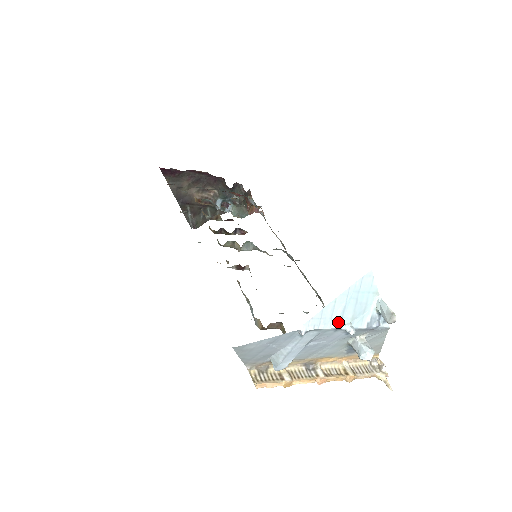
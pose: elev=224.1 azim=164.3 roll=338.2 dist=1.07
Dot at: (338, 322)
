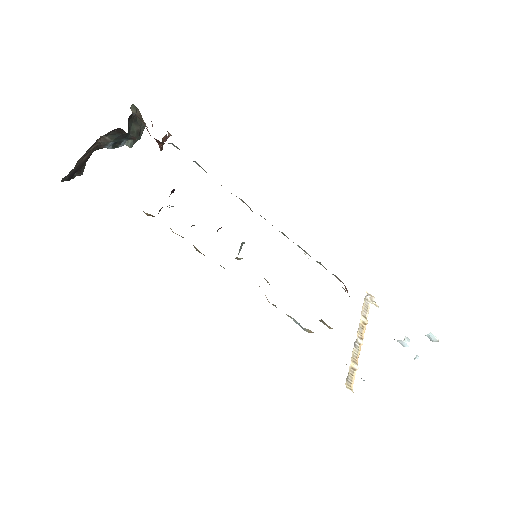
Dot at: occluded
